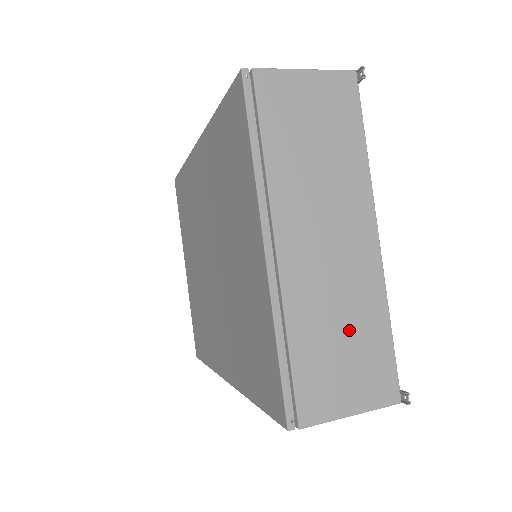
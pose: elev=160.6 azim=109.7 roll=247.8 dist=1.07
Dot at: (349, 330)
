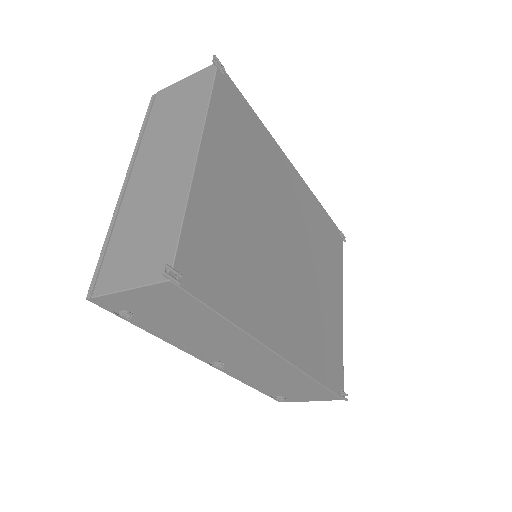
Dot at: (151, 224)
